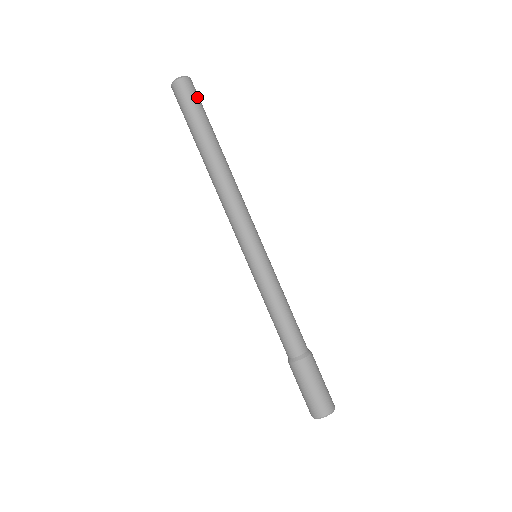
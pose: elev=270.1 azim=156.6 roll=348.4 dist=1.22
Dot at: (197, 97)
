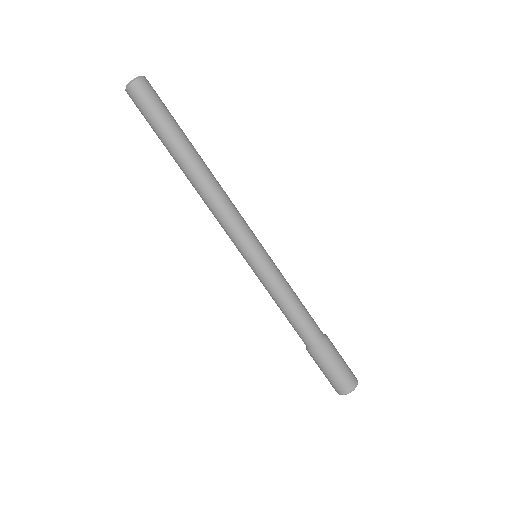
Dot at: (151, 102)
